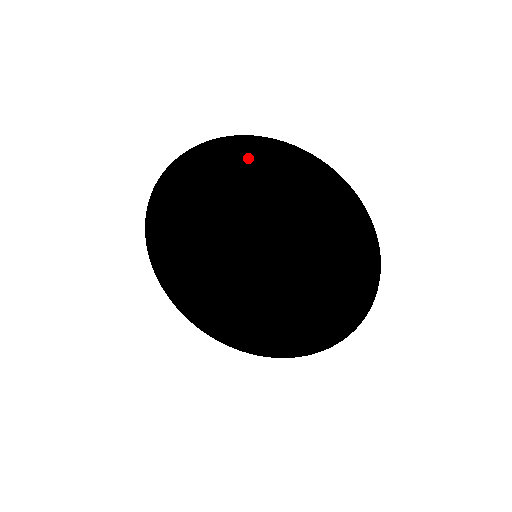
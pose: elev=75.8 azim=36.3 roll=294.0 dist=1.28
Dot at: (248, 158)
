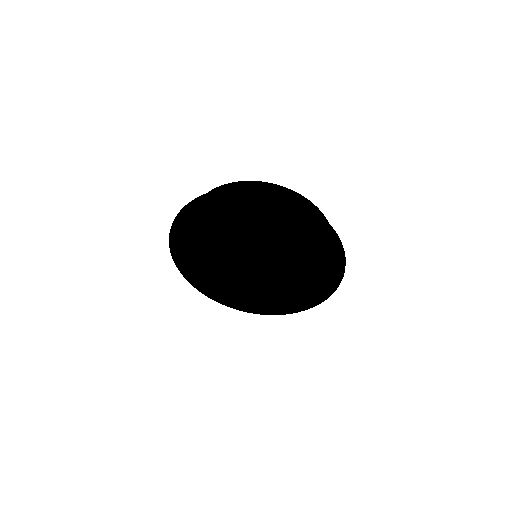
Dot at: (292, 215)
